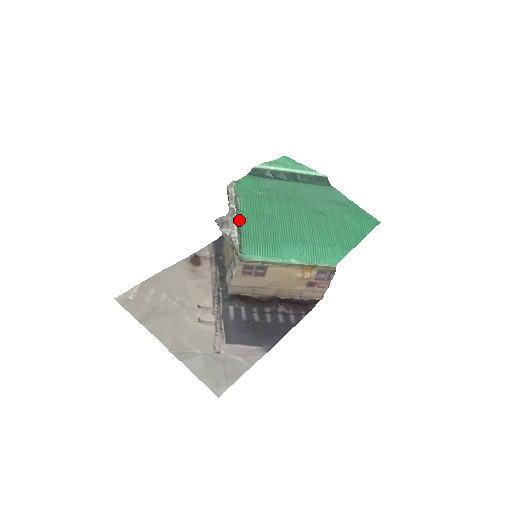
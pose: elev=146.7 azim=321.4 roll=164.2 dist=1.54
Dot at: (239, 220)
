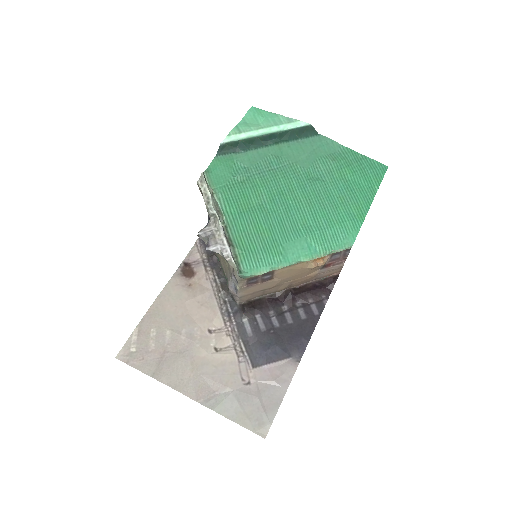
Dot at: (225, 227)
